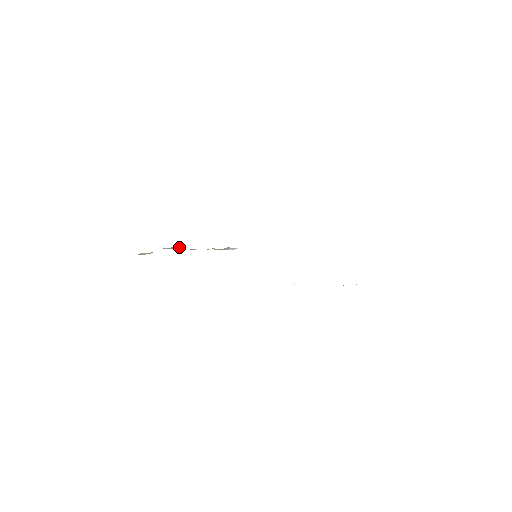
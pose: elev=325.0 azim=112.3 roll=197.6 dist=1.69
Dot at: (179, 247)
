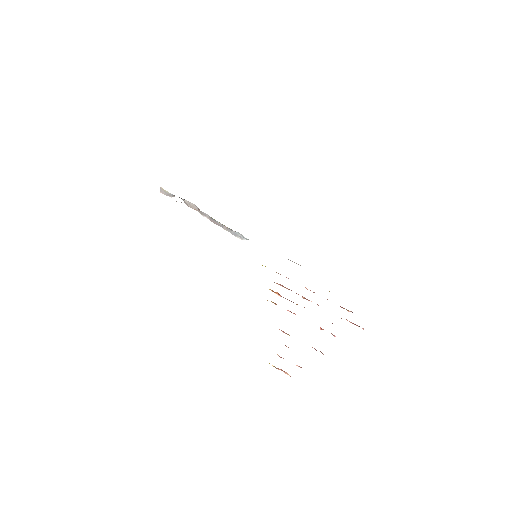
Dot at: (197, 208)
